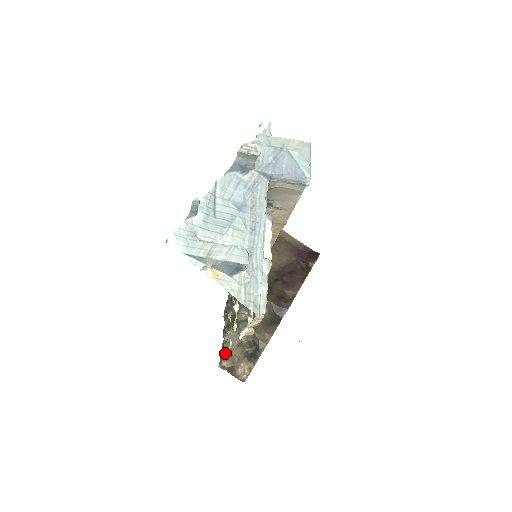
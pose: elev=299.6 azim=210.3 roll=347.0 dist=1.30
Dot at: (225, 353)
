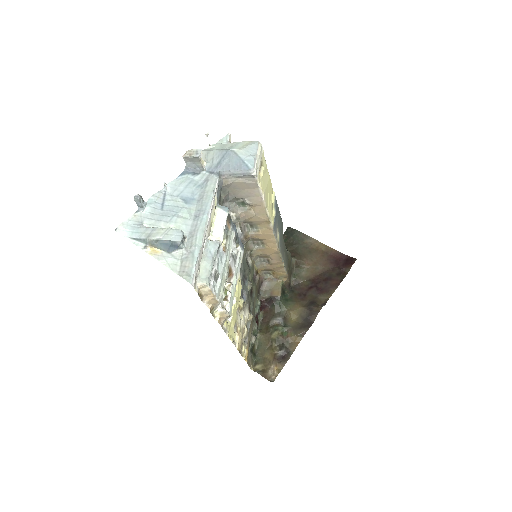
Dot at: (242, 350)
